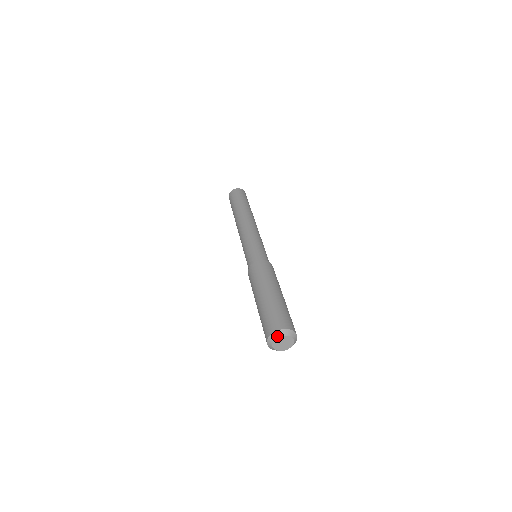
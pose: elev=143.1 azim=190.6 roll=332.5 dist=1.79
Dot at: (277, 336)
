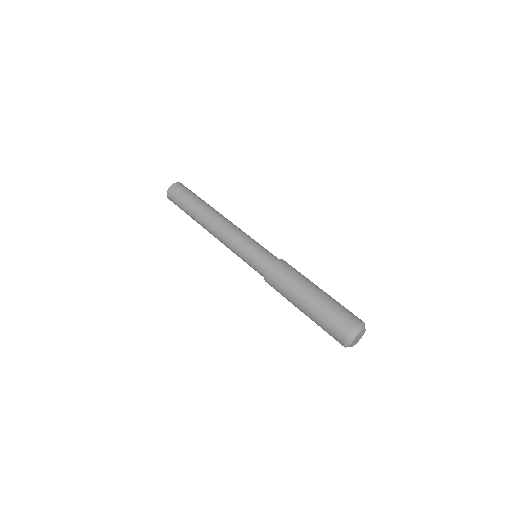
Dot at: (361, 329)
